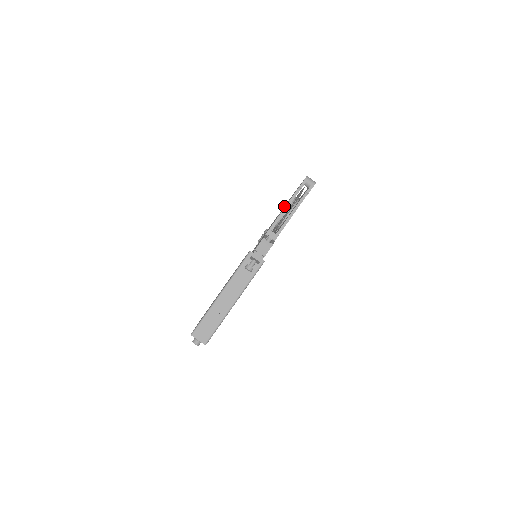
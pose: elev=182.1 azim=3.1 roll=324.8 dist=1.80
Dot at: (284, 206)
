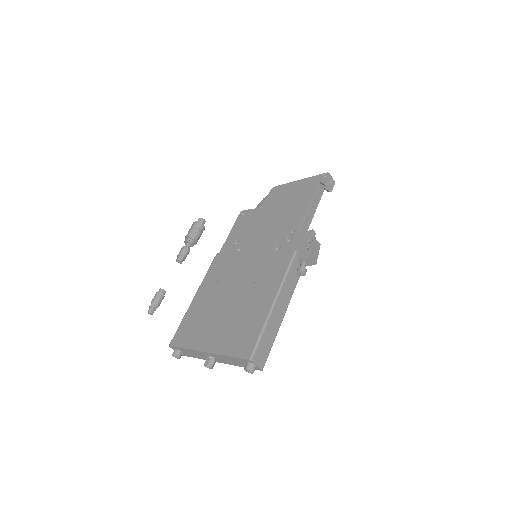
Dot at: (265, 200)
